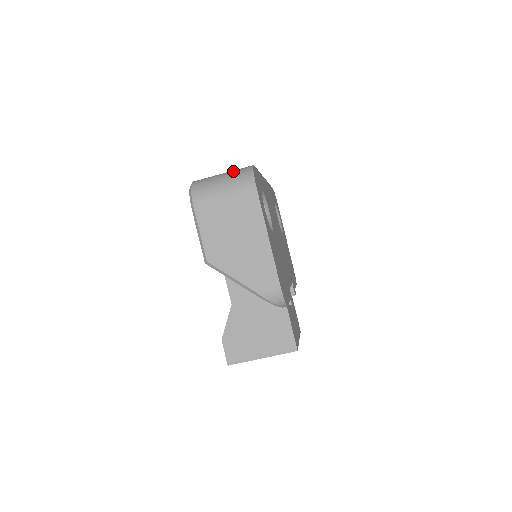
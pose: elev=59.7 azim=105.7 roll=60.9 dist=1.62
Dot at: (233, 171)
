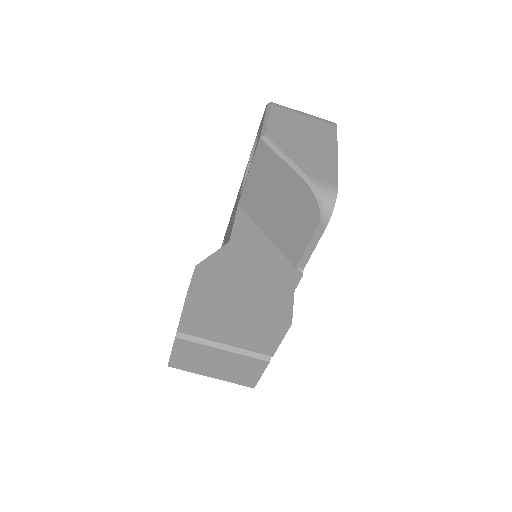
Dot at: occluded
